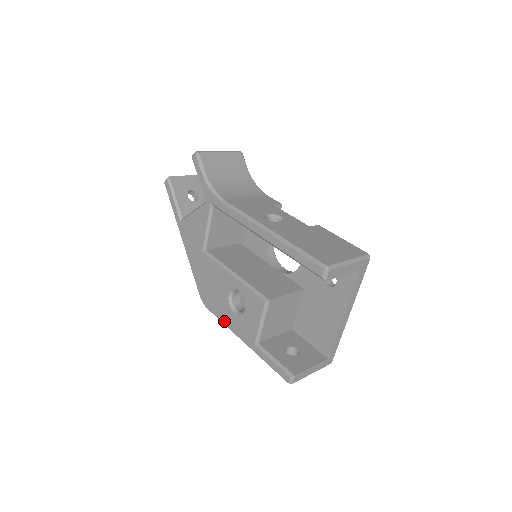
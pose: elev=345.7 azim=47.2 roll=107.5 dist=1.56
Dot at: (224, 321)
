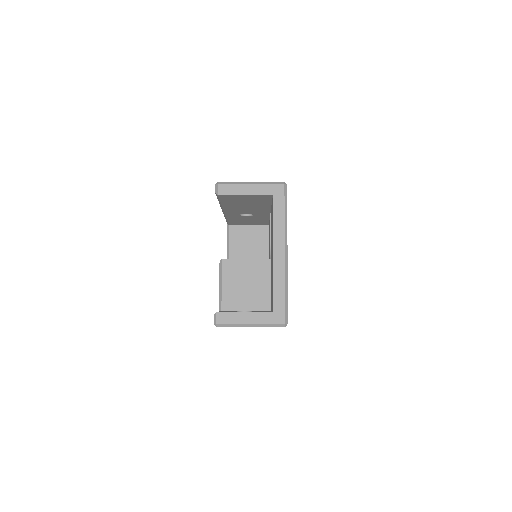
Dot at: occluded
